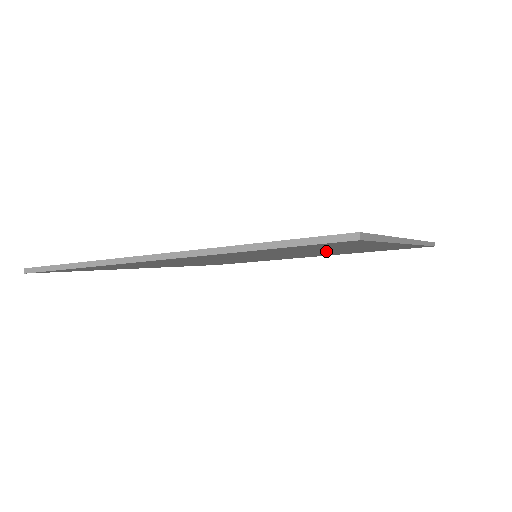
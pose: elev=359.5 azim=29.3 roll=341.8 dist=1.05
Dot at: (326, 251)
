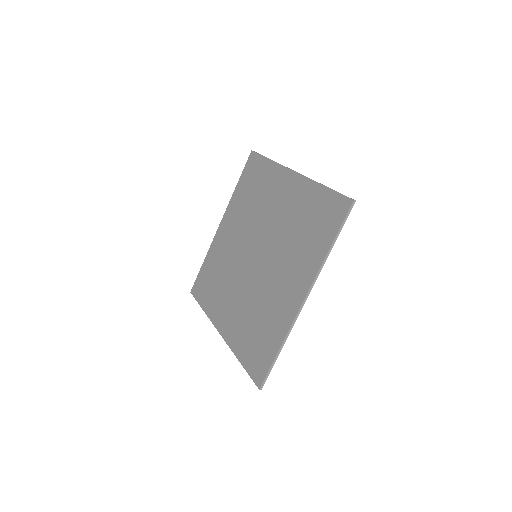
Dot at: (281, 215)
